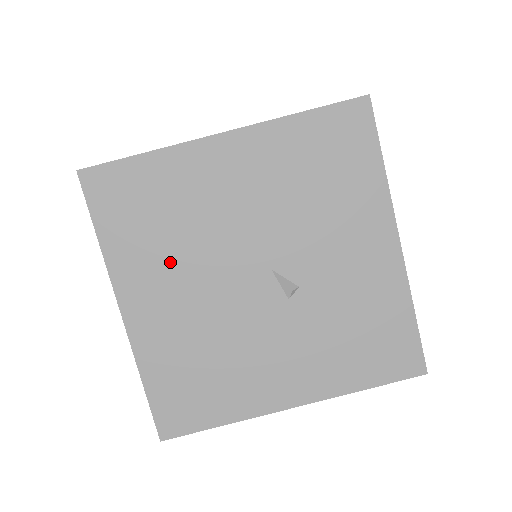
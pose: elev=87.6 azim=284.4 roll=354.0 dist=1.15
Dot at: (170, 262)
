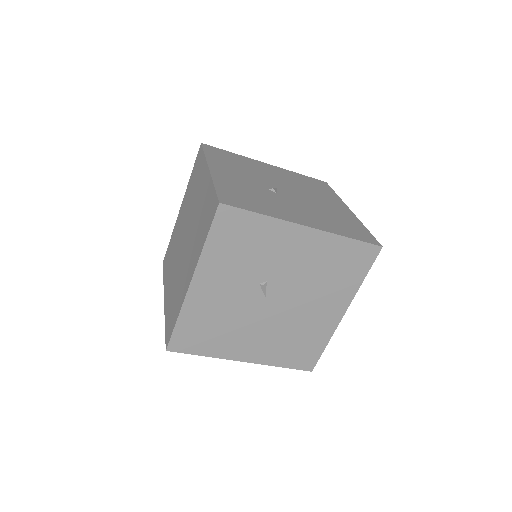
Dot at: occluded
